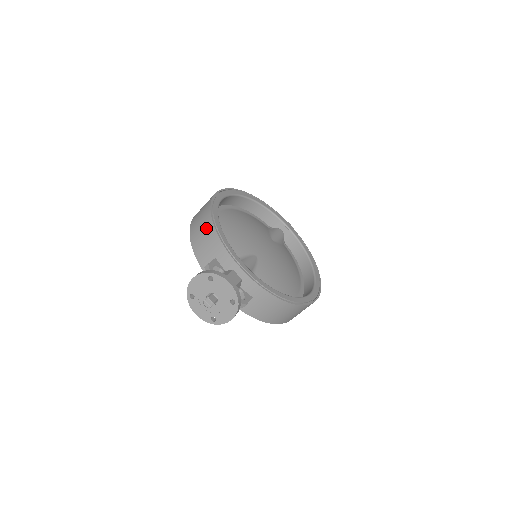
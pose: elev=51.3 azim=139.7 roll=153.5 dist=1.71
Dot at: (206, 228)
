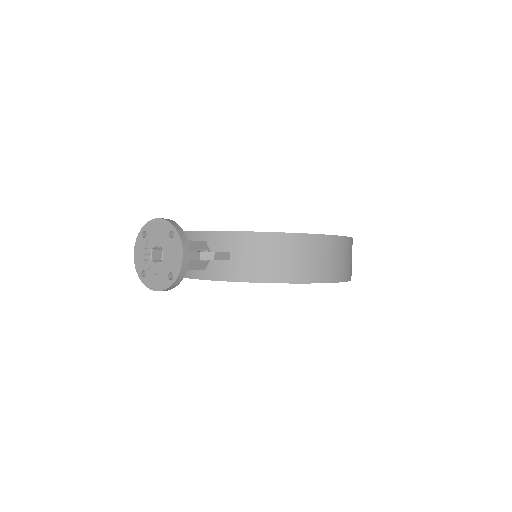
Dot at: occluded
